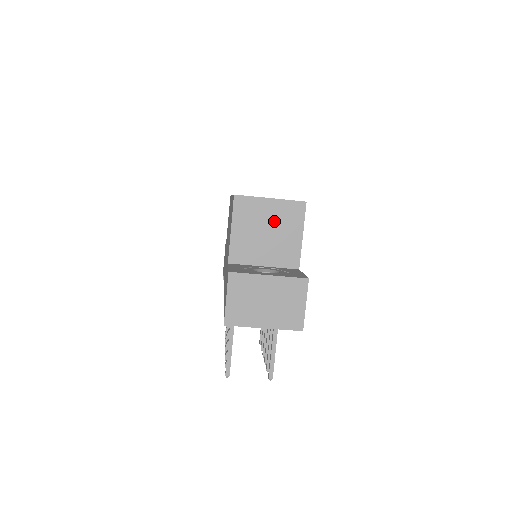
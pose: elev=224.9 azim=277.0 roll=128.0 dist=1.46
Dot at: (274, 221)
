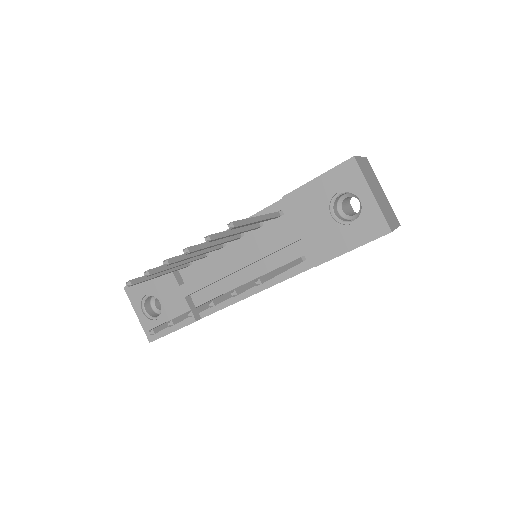
Dot at: occluded
